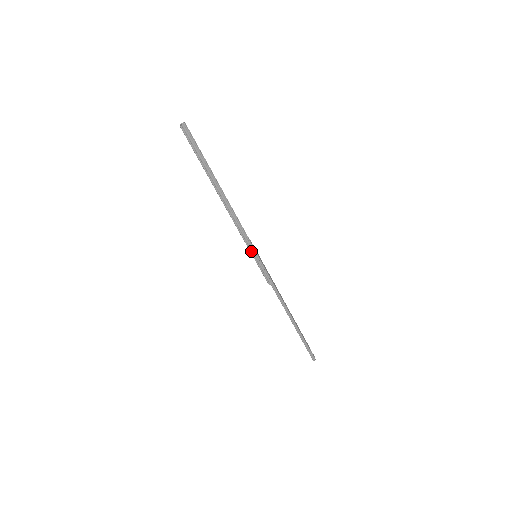
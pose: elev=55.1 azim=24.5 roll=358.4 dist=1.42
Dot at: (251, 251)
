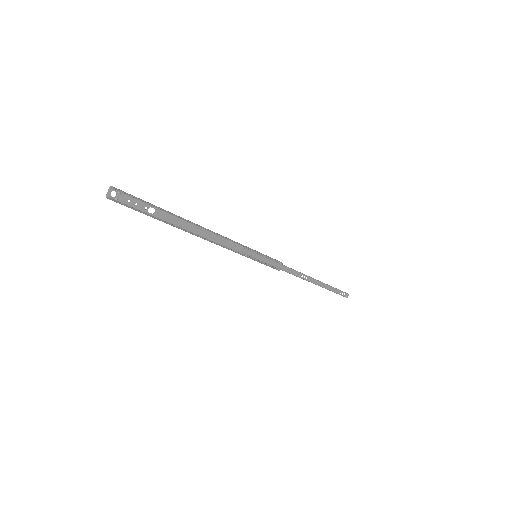
Dot at: (246, 256)
